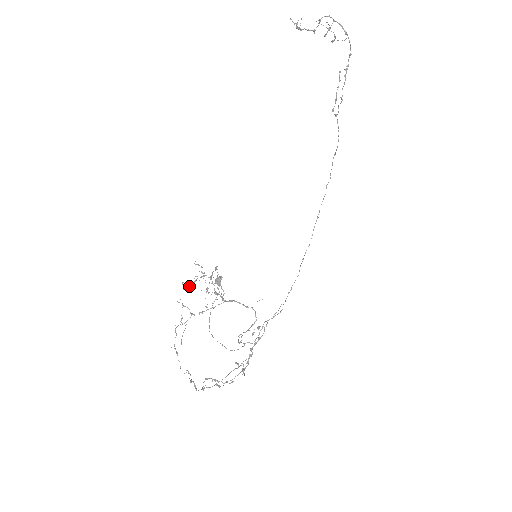
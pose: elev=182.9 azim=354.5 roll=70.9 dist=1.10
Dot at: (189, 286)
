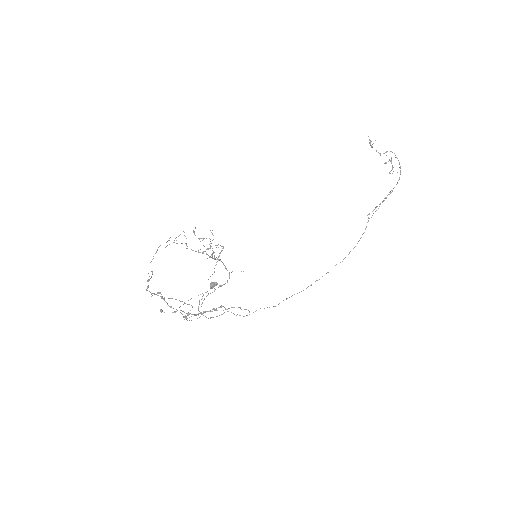
Dot at: occluded
